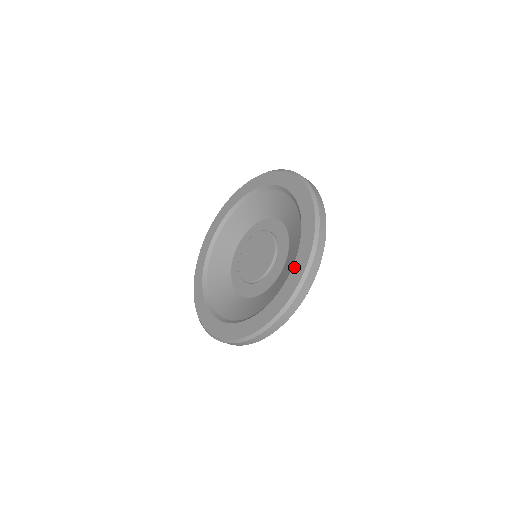
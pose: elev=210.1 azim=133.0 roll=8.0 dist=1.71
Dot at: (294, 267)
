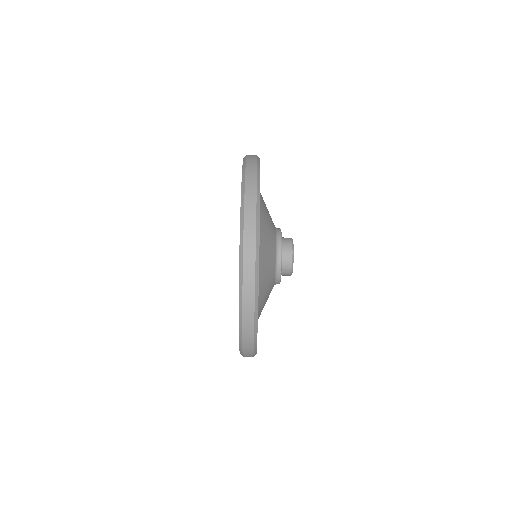
Dot at: occluded
